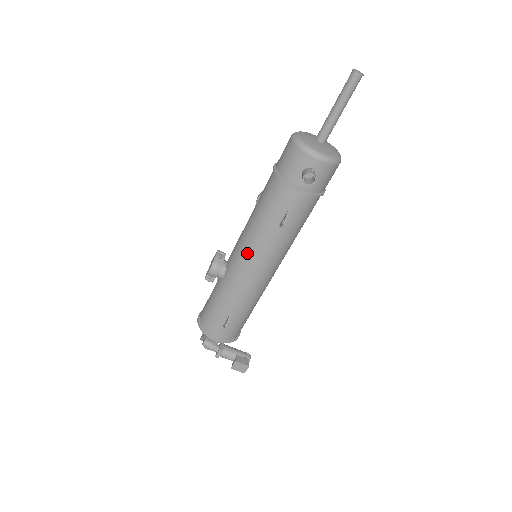
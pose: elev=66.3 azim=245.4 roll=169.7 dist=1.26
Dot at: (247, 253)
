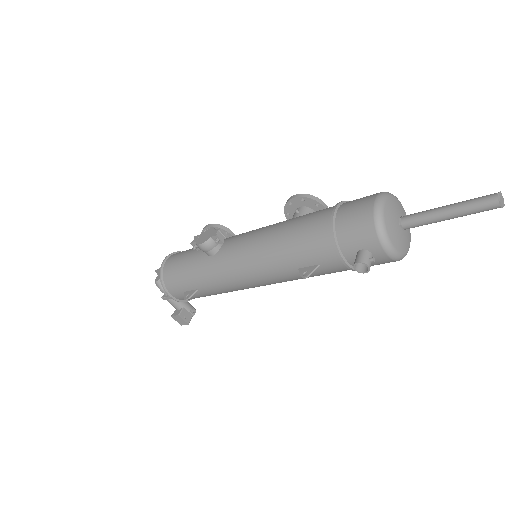
Dot at: (249, 262)
